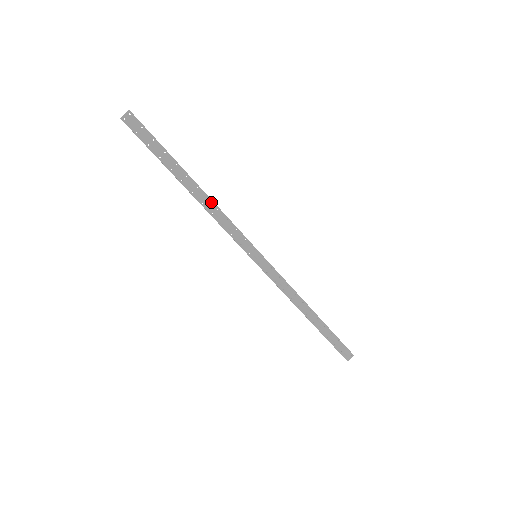
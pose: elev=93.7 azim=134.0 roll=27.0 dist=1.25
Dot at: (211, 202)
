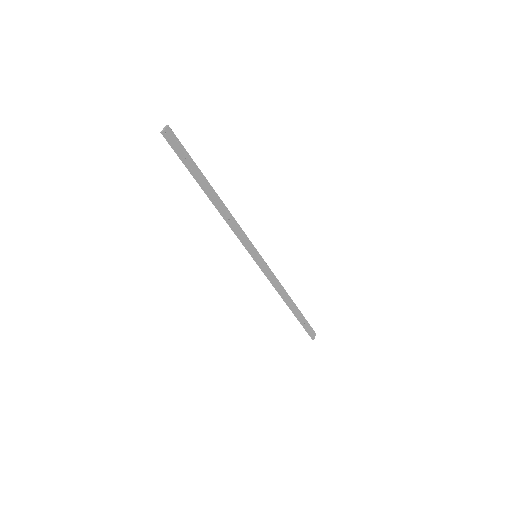
Dot at: (226, 209)
